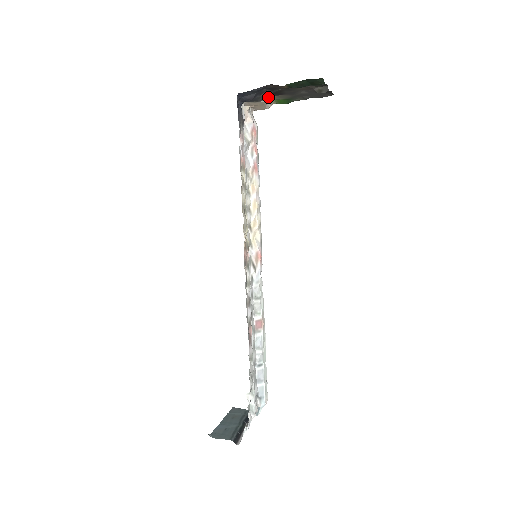
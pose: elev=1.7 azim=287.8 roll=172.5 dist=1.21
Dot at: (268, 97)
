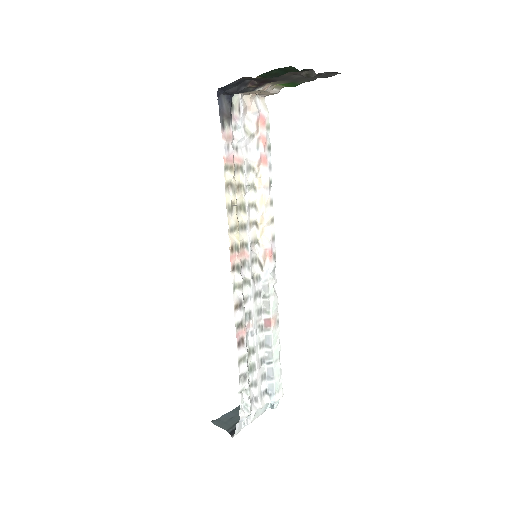
Dot at: (261, 85)
